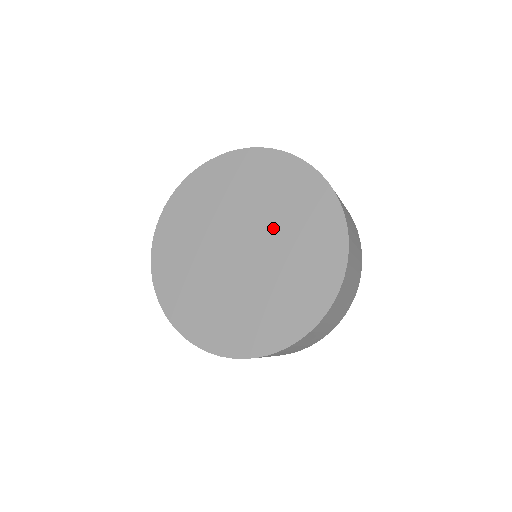
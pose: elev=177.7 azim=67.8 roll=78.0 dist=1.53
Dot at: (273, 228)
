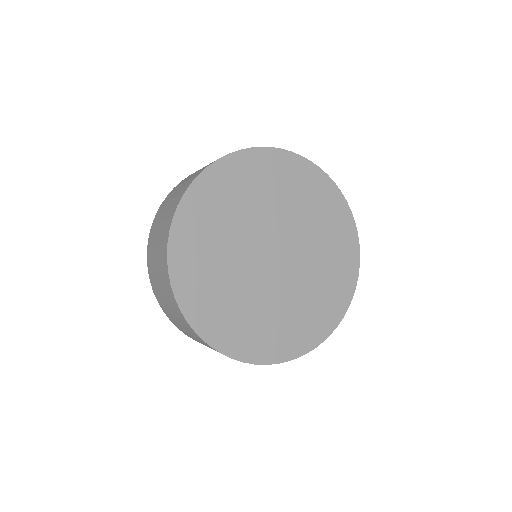
Dot at: (291, 222)
